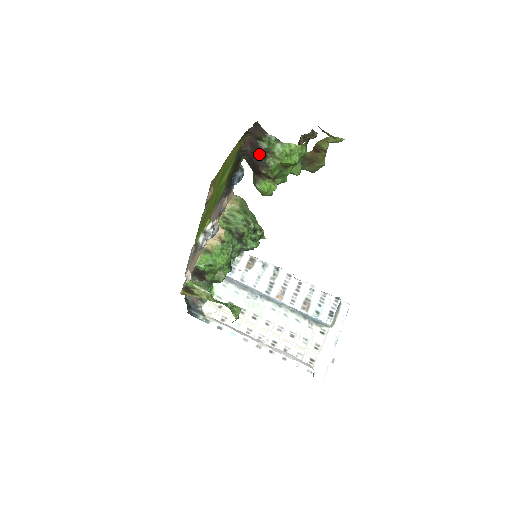
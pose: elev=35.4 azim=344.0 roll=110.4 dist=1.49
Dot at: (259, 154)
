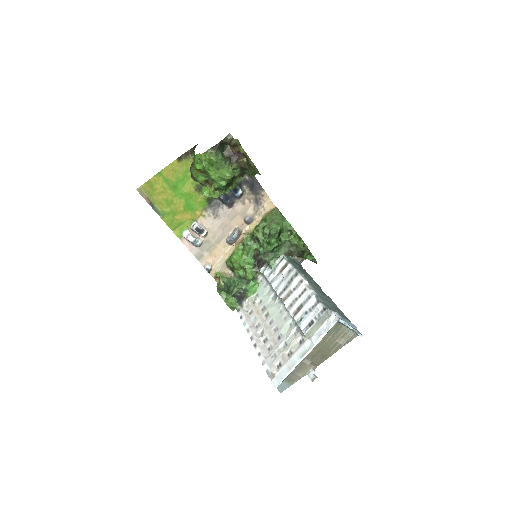
Dot at: occluded
